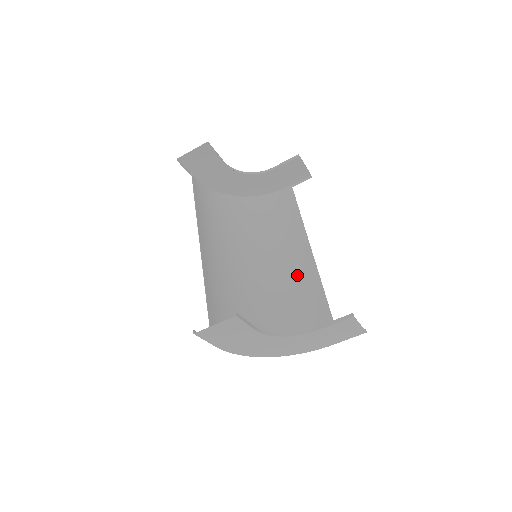
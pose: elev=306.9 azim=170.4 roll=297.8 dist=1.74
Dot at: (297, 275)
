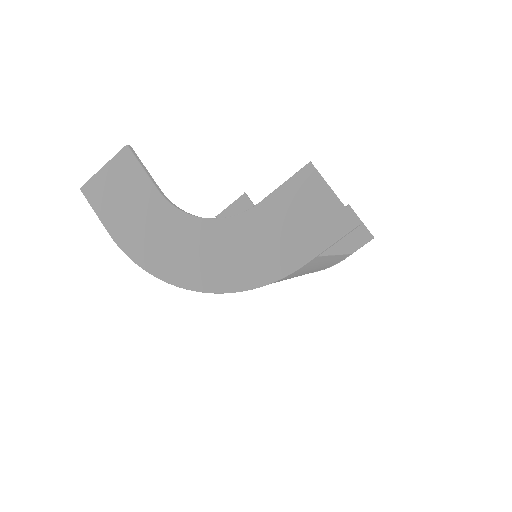
Dot at: (307, 272)
